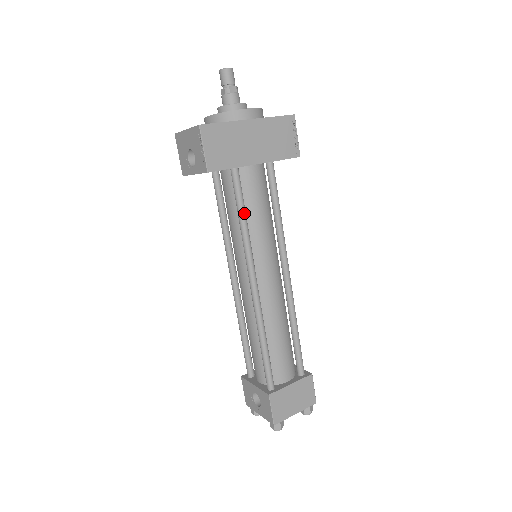
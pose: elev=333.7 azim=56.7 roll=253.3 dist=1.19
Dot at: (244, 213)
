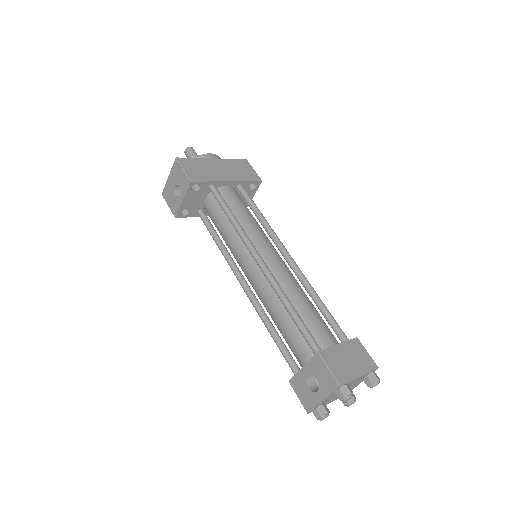
Dot at: (230, 211)
